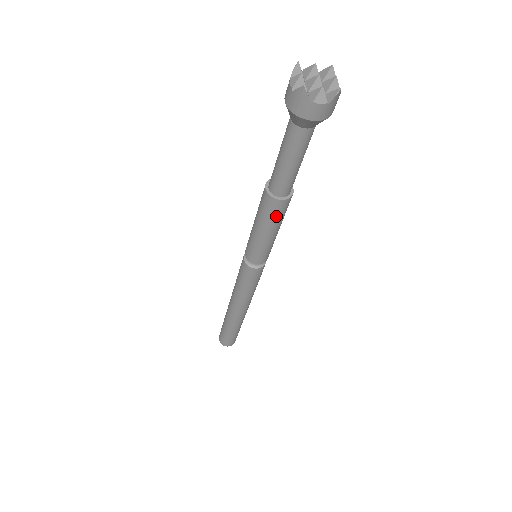
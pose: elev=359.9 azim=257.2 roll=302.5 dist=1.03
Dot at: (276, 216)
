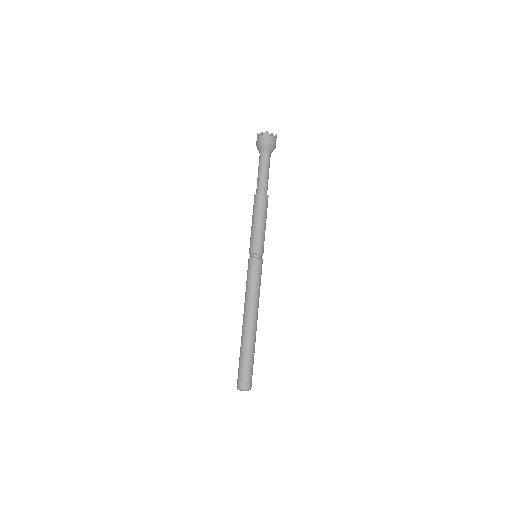
Dot at: (265, 208)
